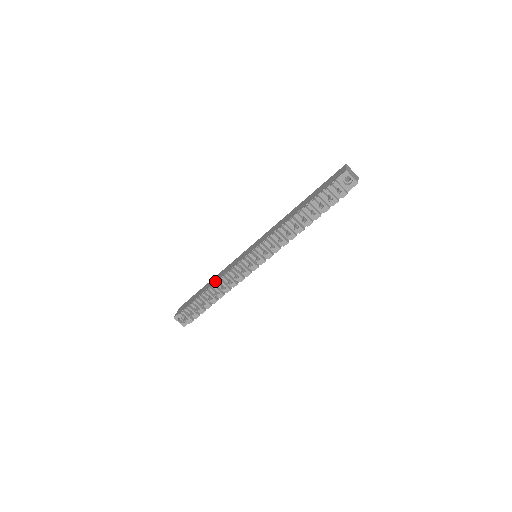
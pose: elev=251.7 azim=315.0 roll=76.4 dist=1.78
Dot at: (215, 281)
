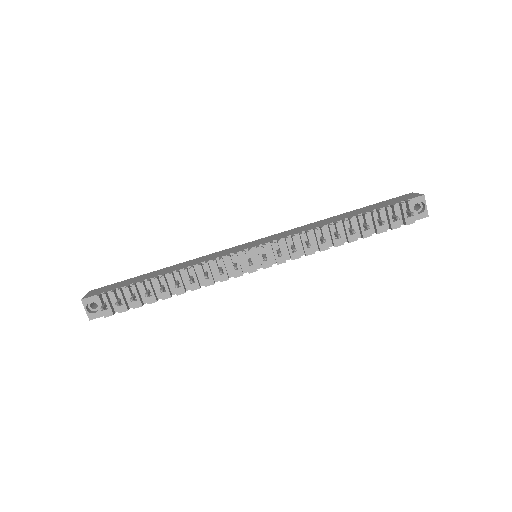
Dot at: (180, 267)
